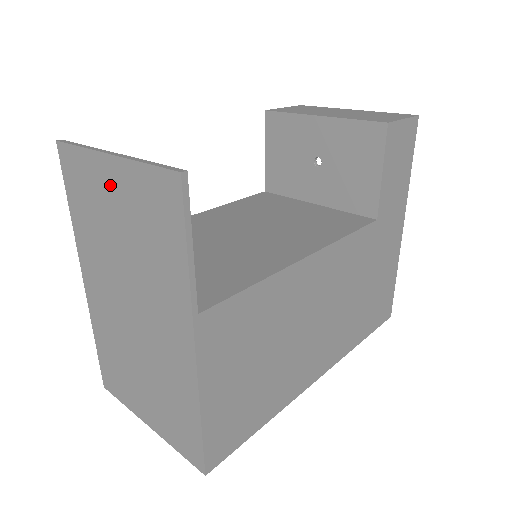
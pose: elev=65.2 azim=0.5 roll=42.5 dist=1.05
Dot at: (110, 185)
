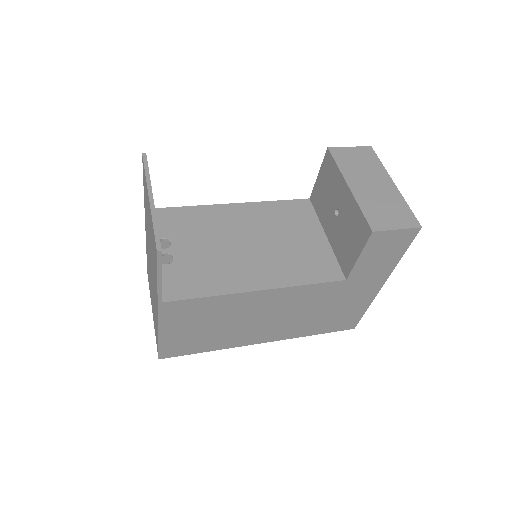
Dot at: occluded
